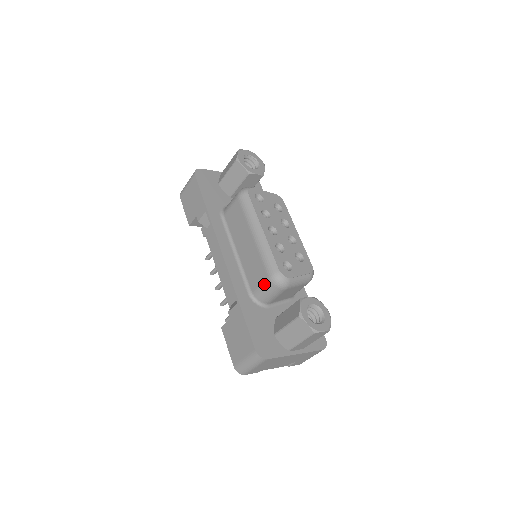
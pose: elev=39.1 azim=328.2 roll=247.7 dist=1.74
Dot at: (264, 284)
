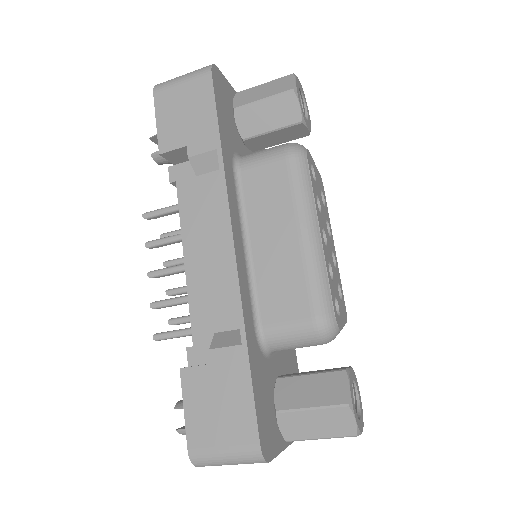
Dot at: (298, 326)
